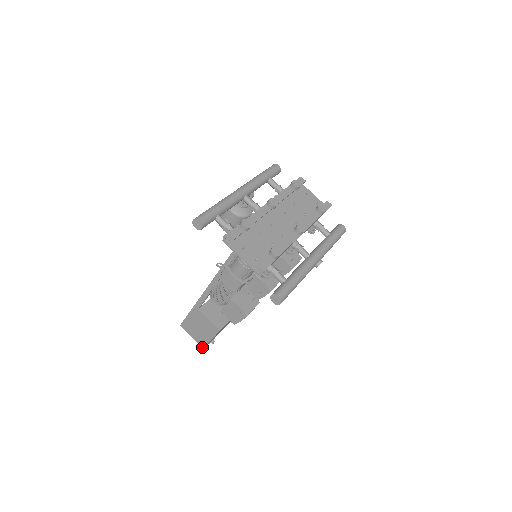
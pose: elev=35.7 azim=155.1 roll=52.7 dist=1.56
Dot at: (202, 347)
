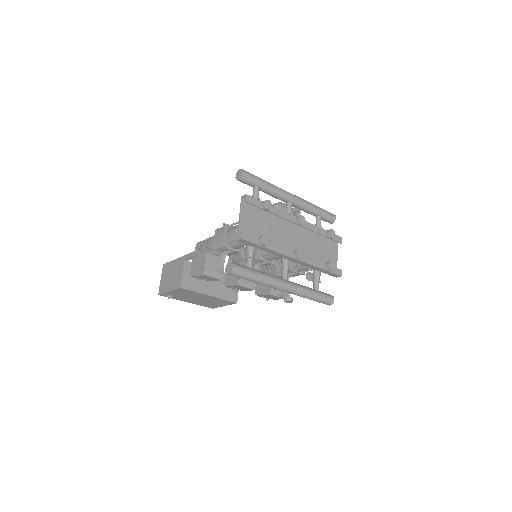
Dot at: (159, 293)
